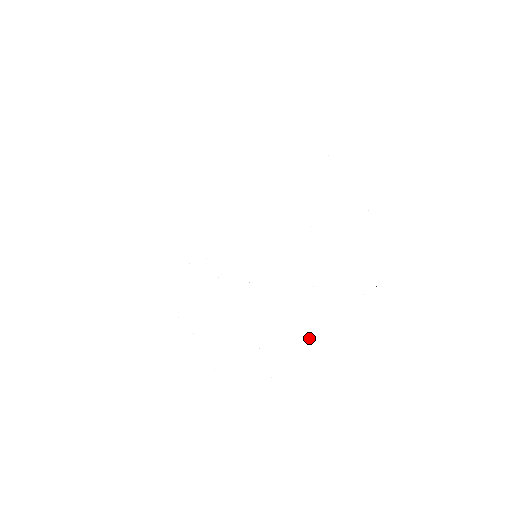
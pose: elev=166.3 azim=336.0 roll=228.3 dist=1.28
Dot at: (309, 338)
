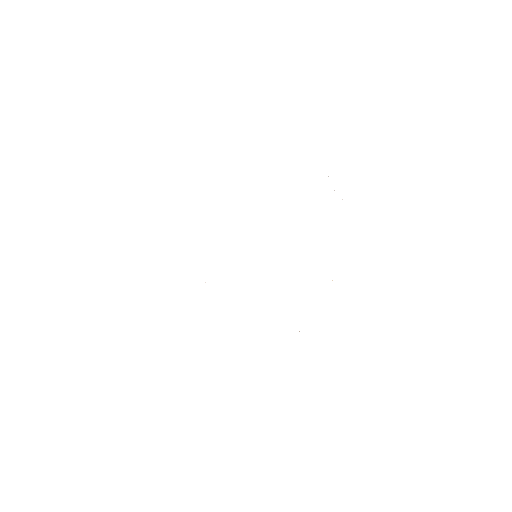
Dot at: occluded
